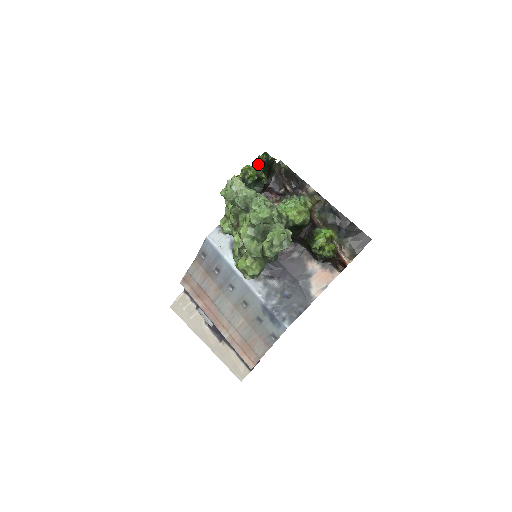
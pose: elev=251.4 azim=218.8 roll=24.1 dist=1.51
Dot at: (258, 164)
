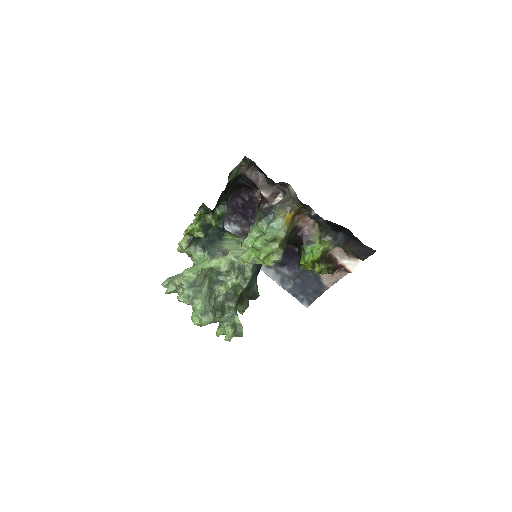
Dot at: occluded
